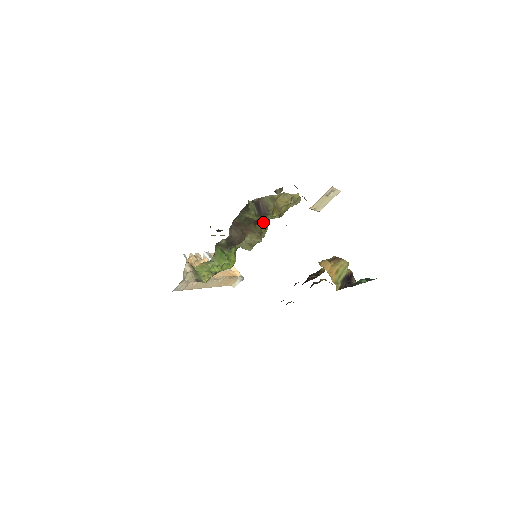
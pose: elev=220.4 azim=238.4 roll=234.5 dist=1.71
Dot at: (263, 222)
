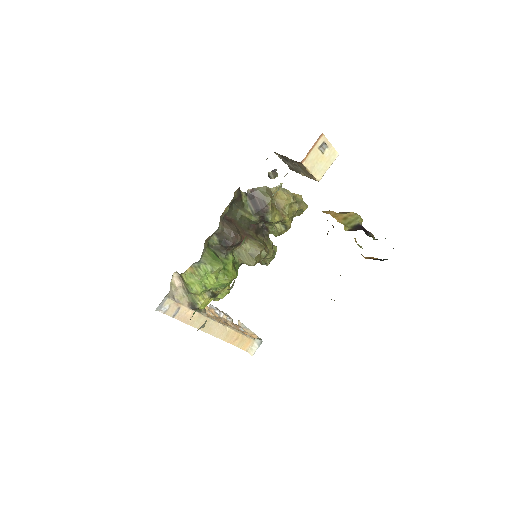
Dot at: (267, 235)
